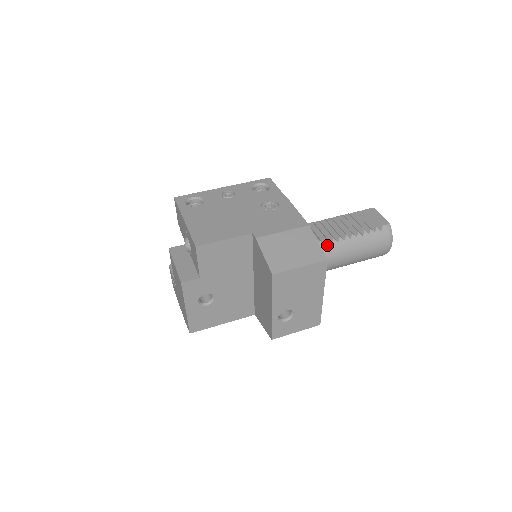
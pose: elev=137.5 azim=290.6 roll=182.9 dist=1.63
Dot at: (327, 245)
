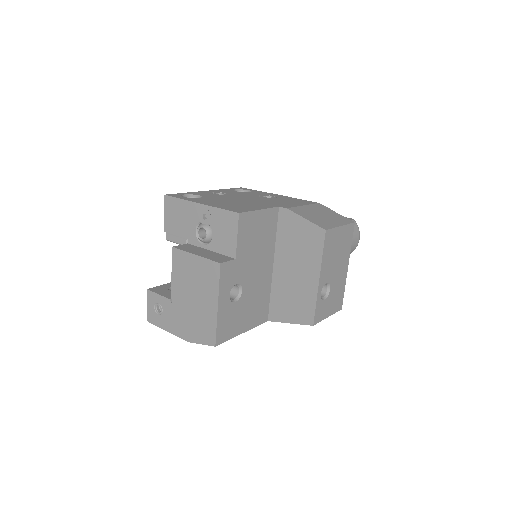
Dot at: occluded
